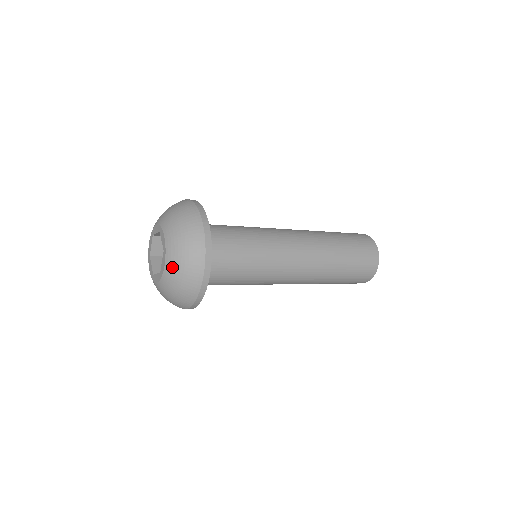
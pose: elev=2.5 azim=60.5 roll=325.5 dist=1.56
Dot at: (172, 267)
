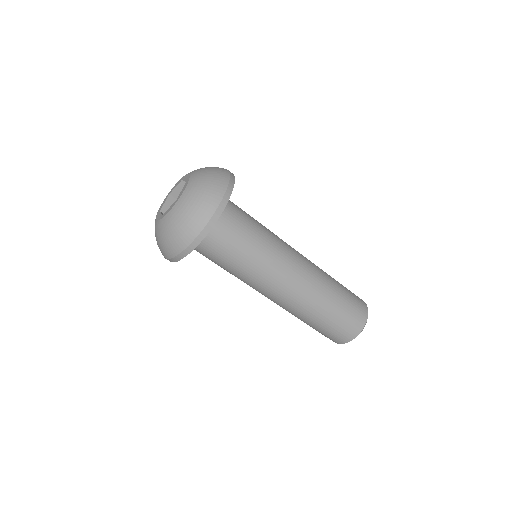
Dot at: (197, 170)
